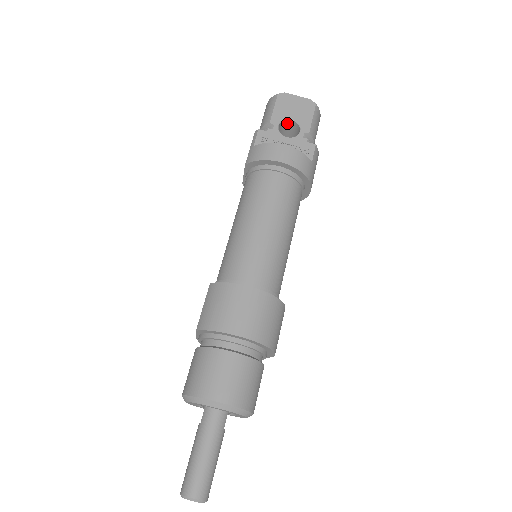
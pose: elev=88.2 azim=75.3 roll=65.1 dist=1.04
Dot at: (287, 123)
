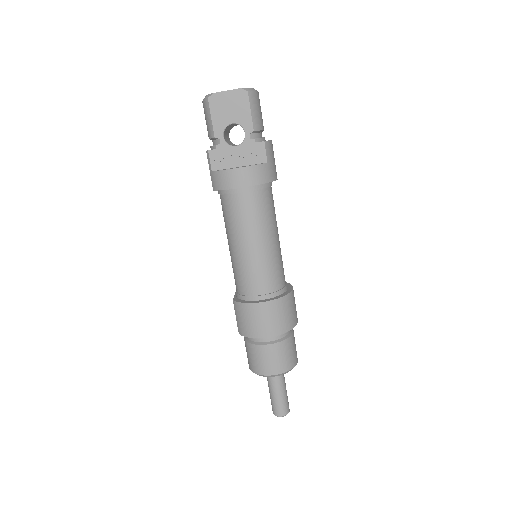
Dot at: (230, 125)
